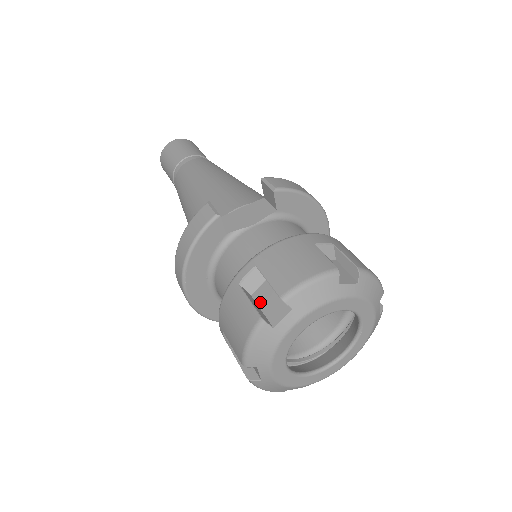
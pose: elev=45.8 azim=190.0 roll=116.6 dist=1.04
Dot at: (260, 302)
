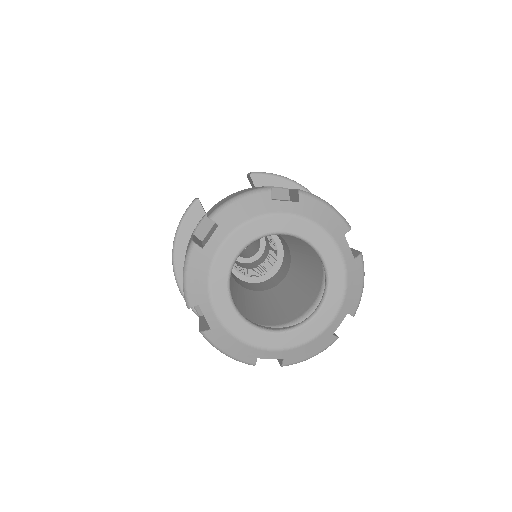
Dot at: (204, 240)
